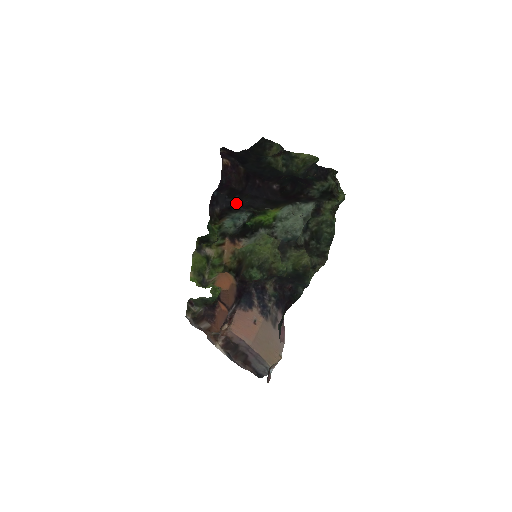
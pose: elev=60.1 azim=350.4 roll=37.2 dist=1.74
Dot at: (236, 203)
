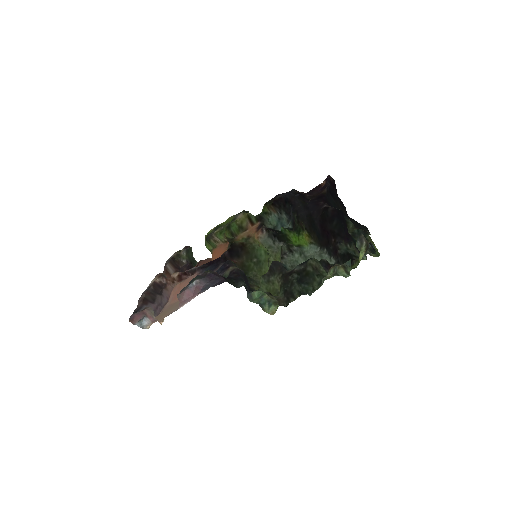
Dot at: (293, 199)
